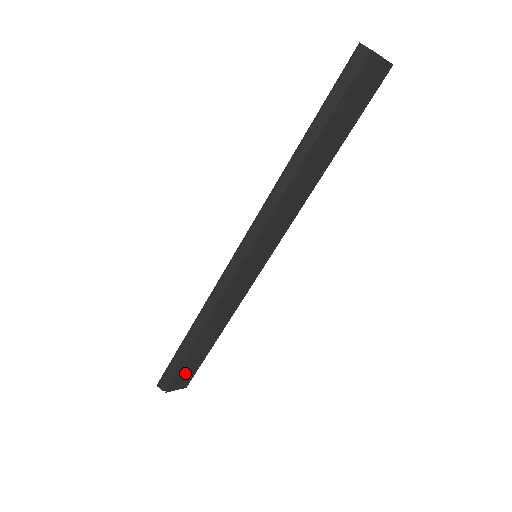
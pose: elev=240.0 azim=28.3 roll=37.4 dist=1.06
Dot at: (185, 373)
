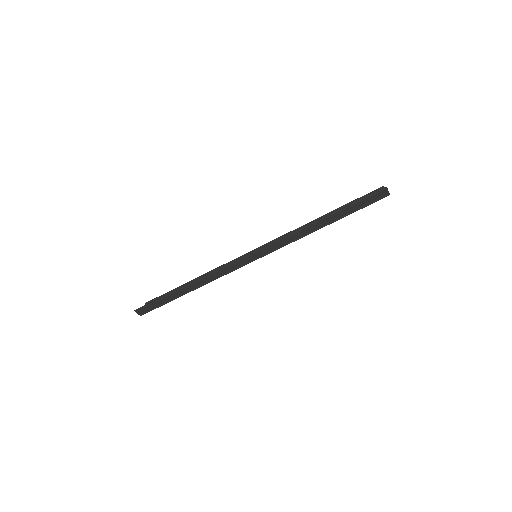
Dot at: occluded
